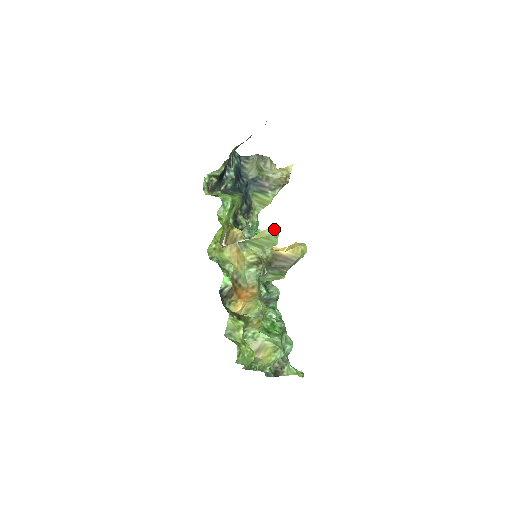
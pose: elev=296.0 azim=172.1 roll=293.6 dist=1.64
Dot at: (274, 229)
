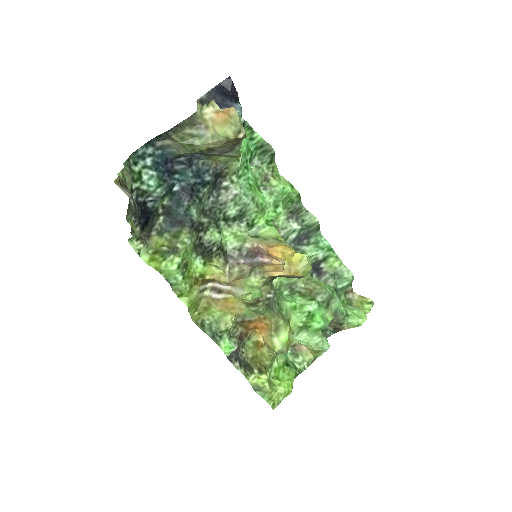
Dot at: occluded
